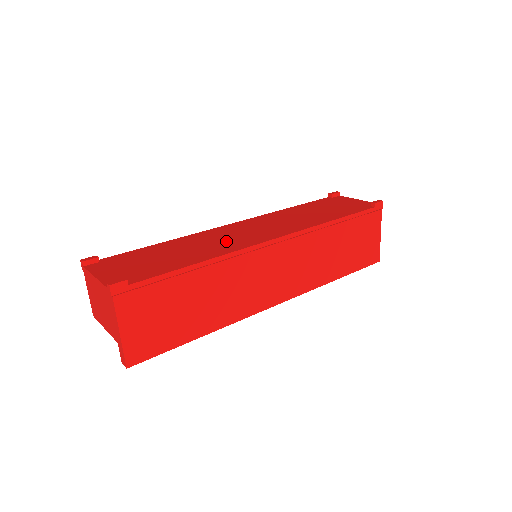
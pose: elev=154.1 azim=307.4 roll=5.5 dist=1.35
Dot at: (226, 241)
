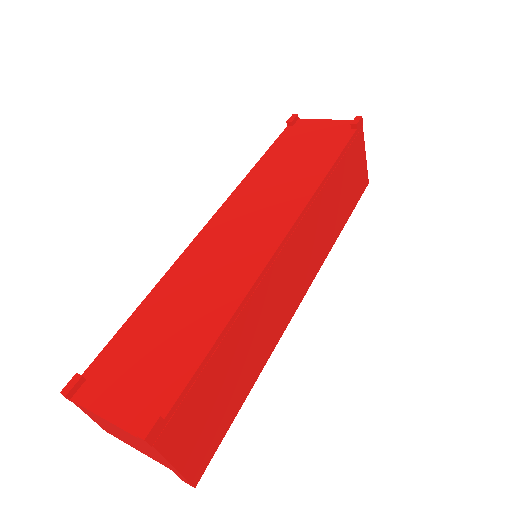
Dot at: (226, 267)
